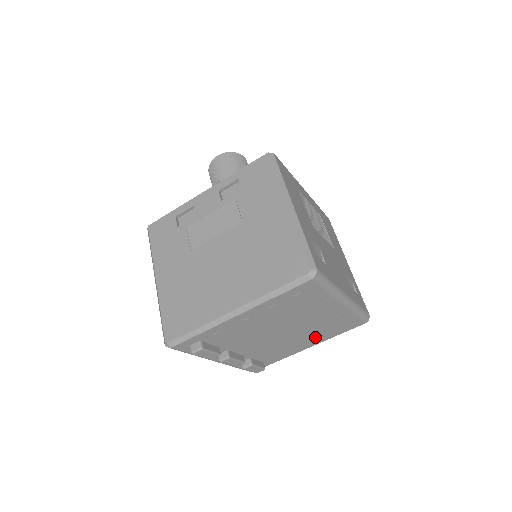
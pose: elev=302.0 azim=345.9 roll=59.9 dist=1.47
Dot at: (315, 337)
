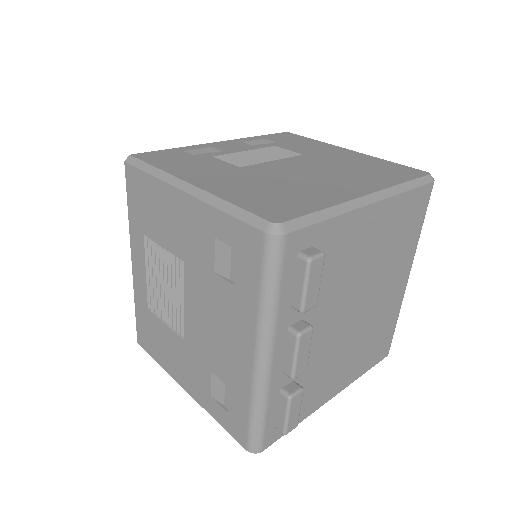
Dot at: (355, 360)
